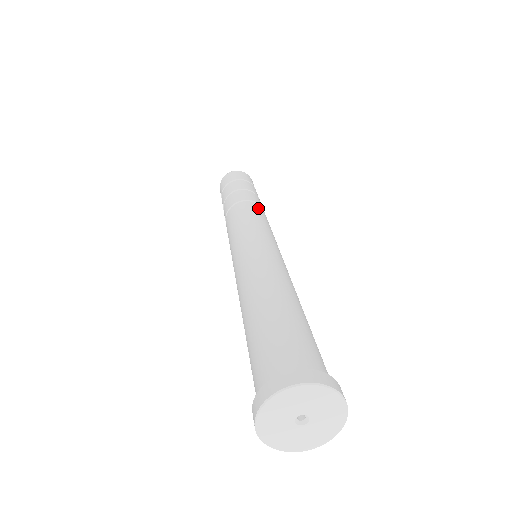
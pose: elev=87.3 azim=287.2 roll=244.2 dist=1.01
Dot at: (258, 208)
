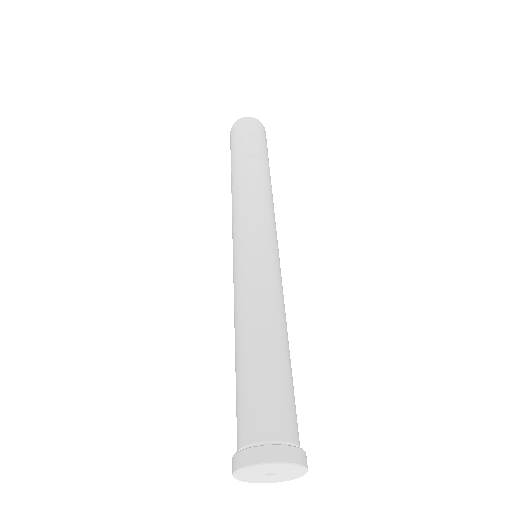
Dot at: (266, 192)
